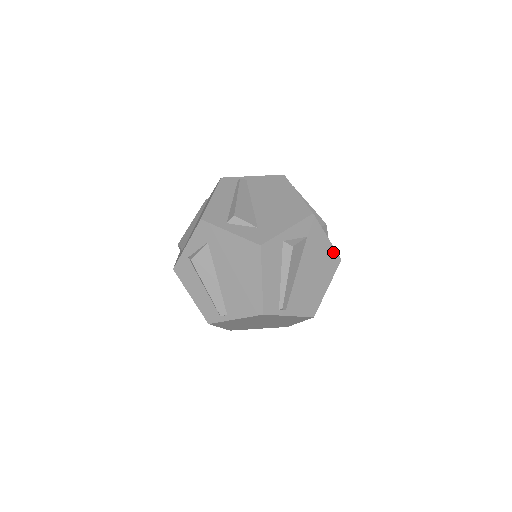
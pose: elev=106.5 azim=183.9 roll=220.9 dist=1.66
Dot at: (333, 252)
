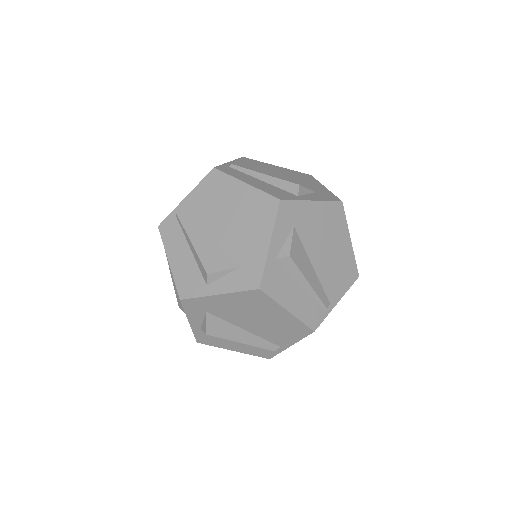
Dot at: (329, 206)
